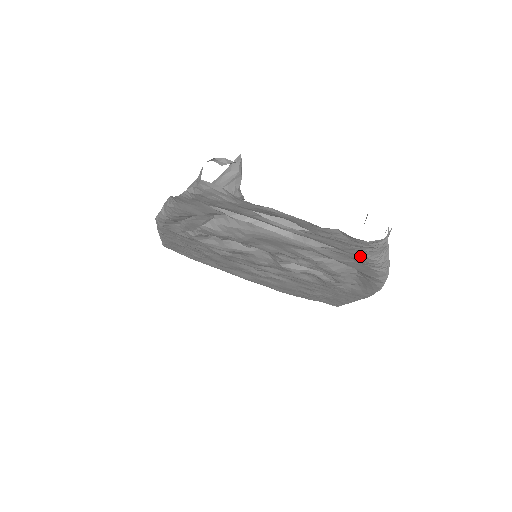
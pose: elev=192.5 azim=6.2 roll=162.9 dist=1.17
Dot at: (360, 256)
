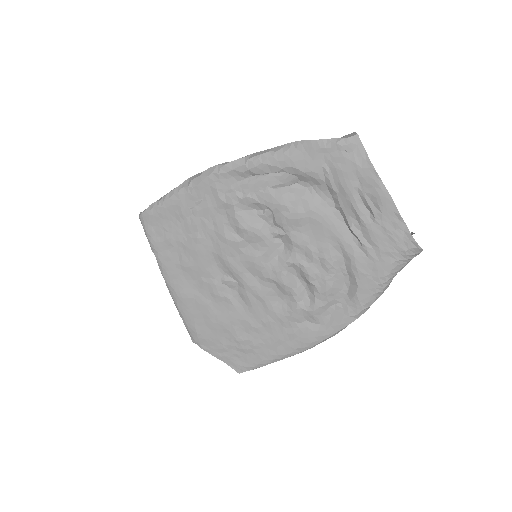
Dot at: (386, 266)
